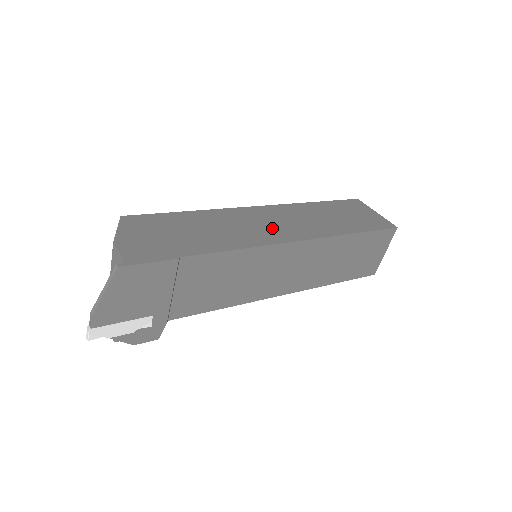
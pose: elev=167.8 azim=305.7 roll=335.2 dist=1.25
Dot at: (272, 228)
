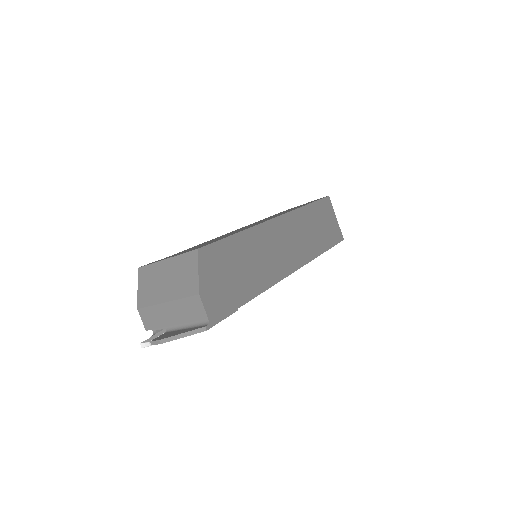
Dot at: (285, 253)
